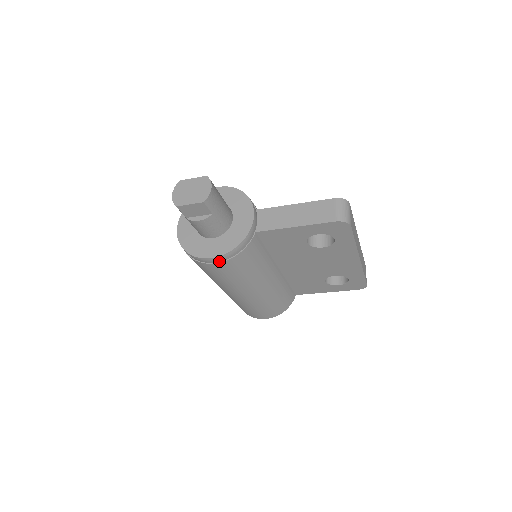
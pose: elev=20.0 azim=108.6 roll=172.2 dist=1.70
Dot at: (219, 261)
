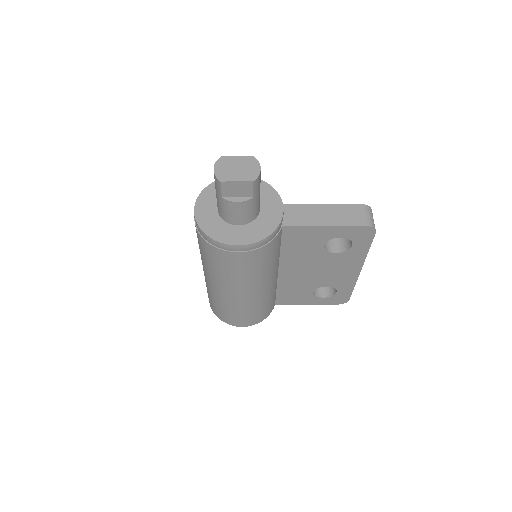
Dot at: (244, 250)
